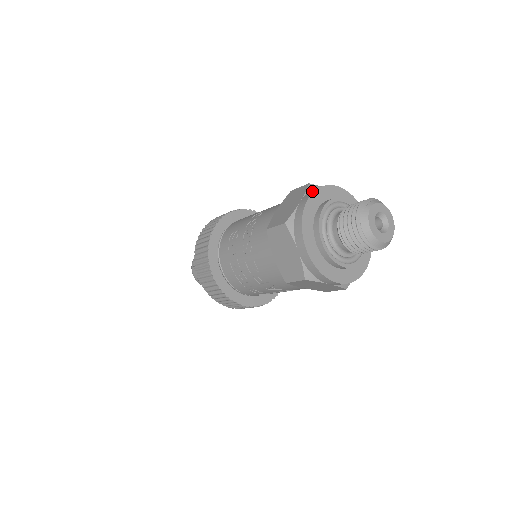
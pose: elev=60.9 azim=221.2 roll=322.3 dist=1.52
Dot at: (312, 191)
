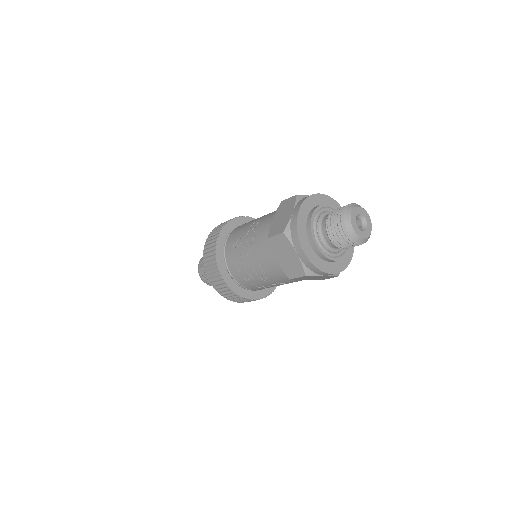
Dot at: (301, 202)
